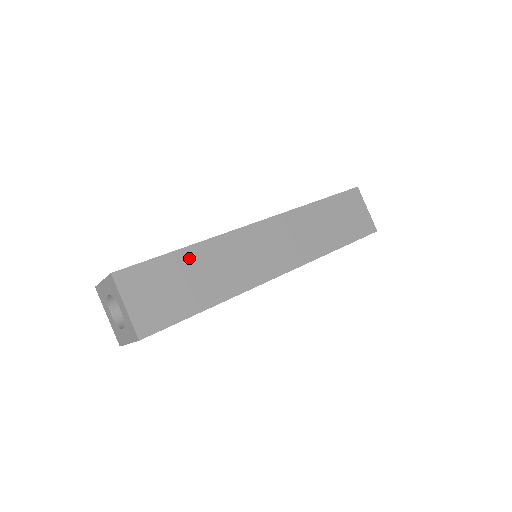
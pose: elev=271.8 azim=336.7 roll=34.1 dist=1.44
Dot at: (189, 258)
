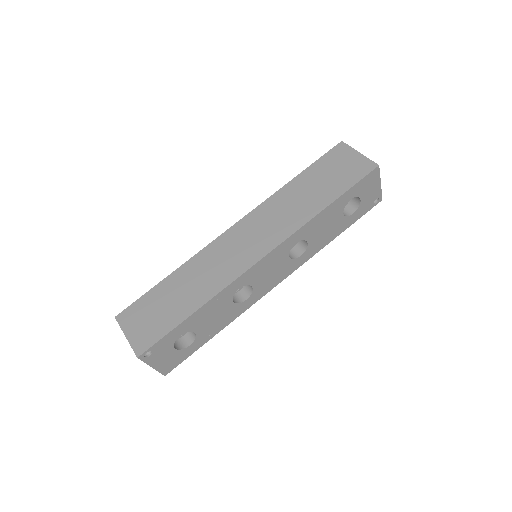
Dot at: (172, 282)
